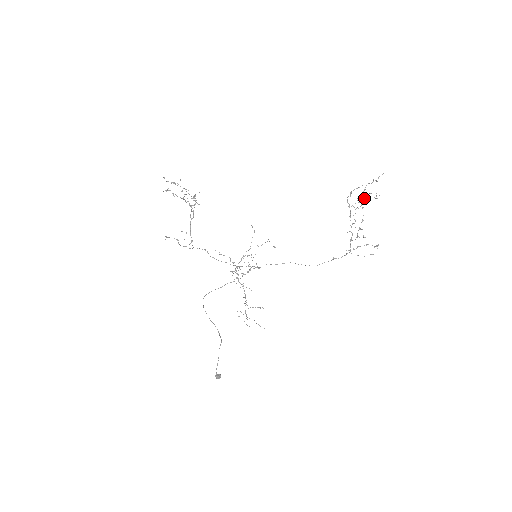
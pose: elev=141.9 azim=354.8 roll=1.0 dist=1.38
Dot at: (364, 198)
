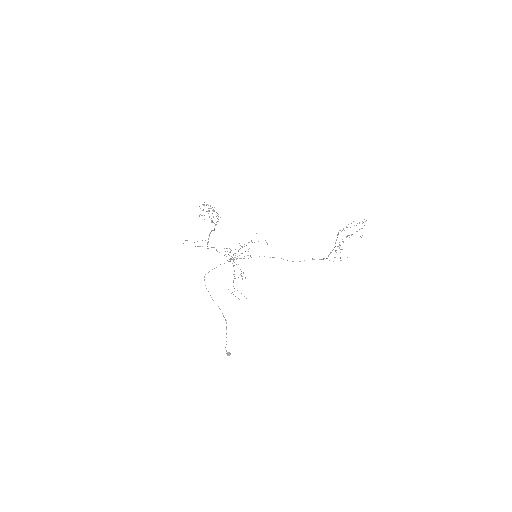
Dot at: occluded
